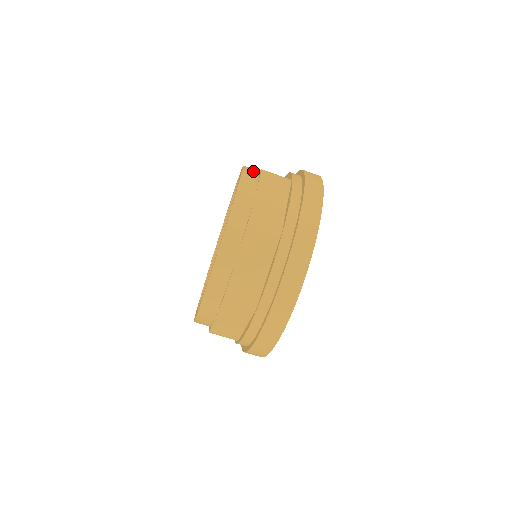
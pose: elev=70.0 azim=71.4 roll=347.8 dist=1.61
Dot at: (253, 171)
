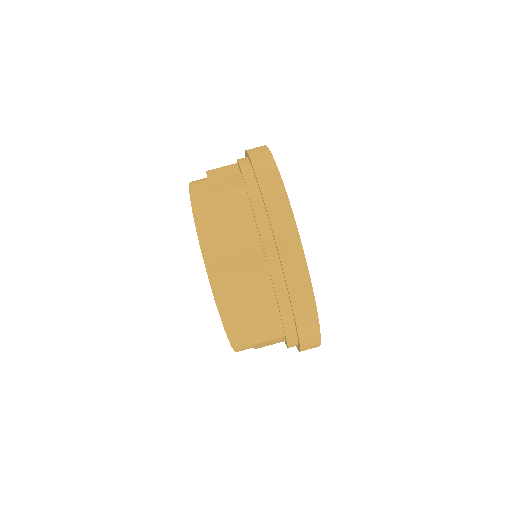
Dot at: (202, 199)
